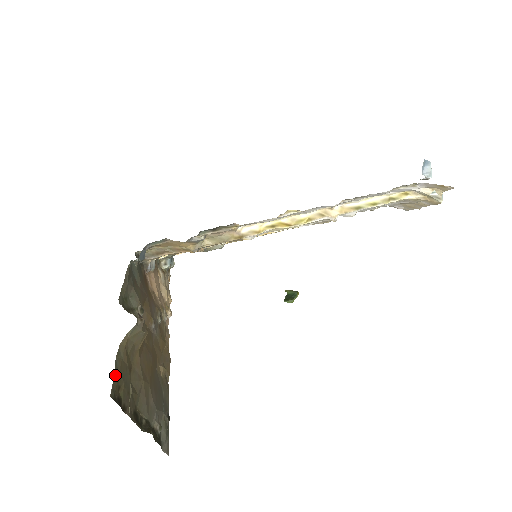
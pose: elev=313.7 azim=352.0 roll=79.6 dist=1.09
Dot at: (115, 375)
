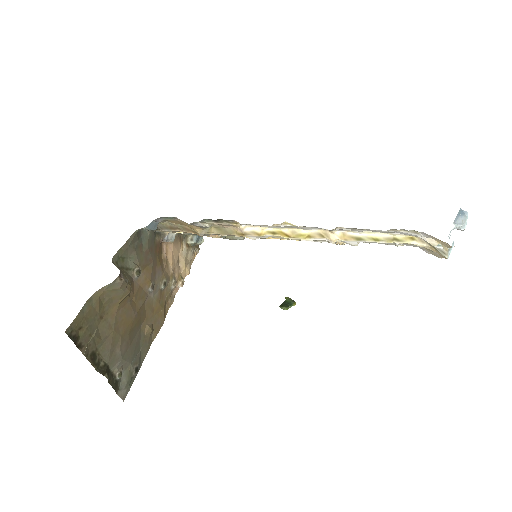
Dot at: (78, 316)
